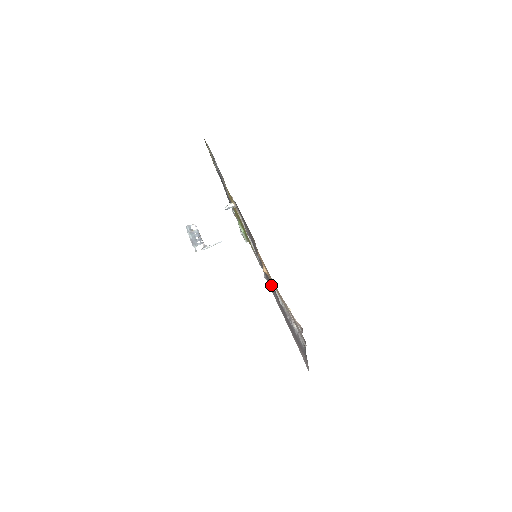
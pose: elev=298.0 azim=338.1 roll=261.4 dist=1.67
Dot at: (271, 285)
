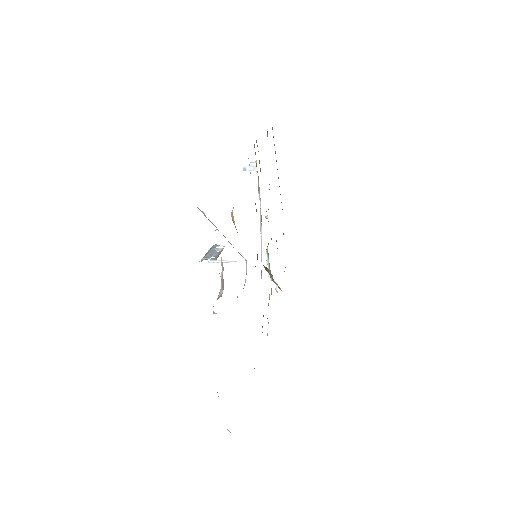
Dot at: occluded
